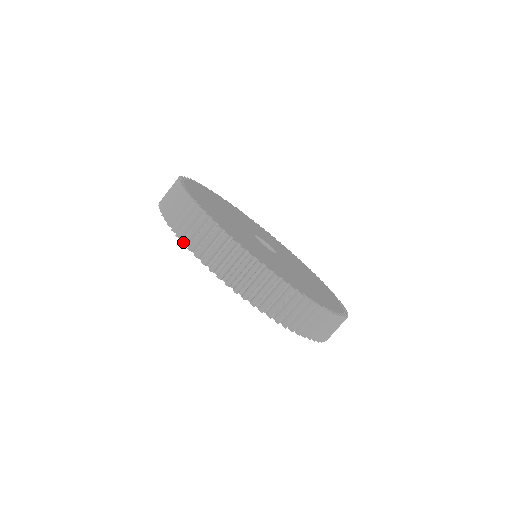
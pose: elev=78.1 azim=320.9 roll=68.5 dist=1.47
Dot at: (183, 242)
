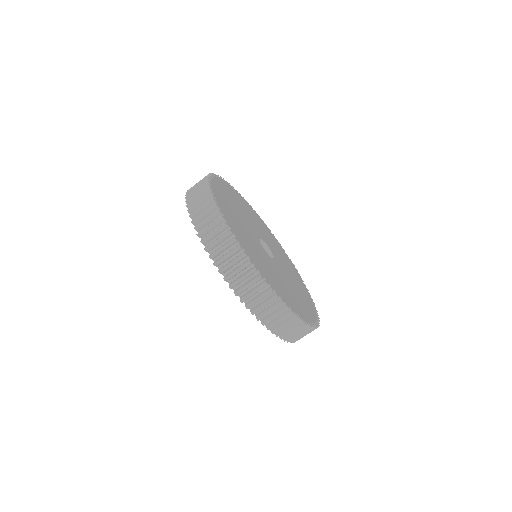
Dot at: (226, 280)
